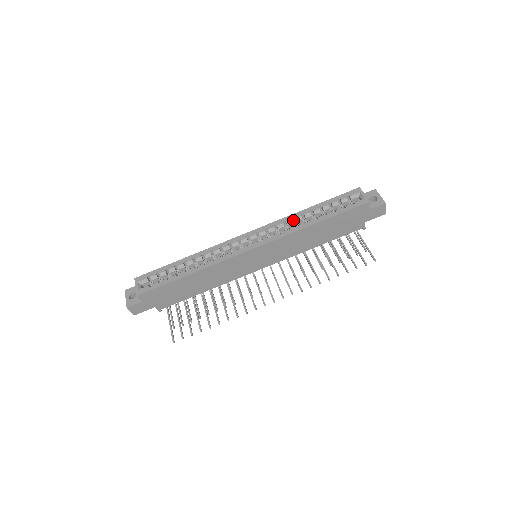
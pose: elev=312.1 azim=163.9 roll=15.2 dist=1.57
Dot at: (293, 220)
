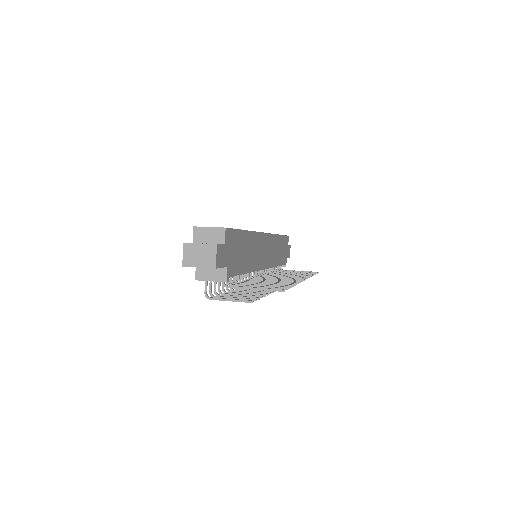
Dot at: occluded
